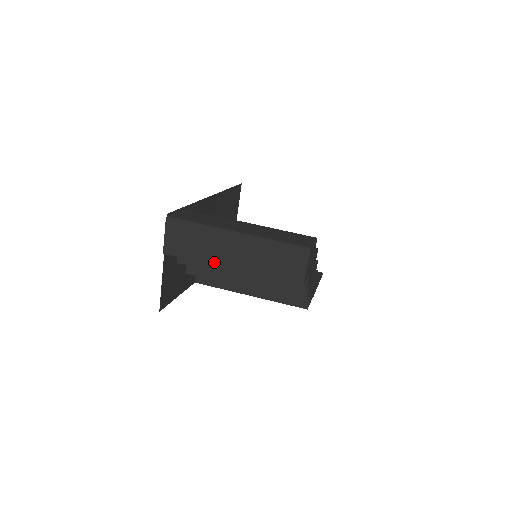
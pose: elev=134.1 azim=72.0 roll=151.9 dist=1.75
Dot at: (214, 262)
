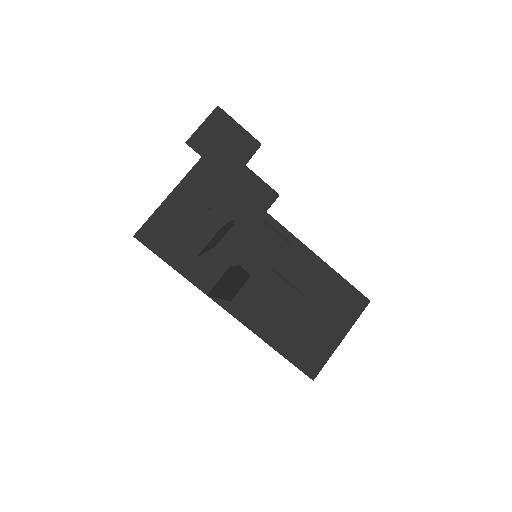
Dot at: occluded
